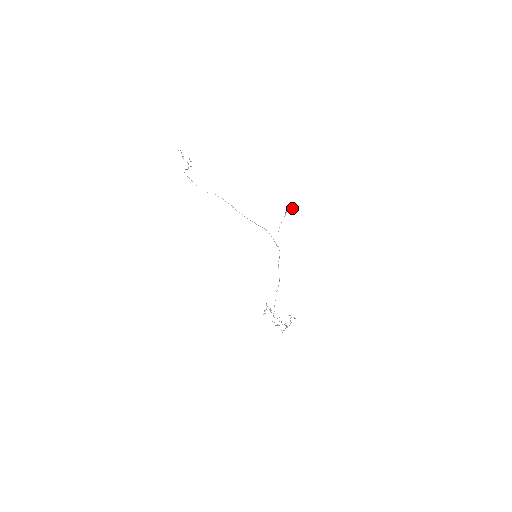
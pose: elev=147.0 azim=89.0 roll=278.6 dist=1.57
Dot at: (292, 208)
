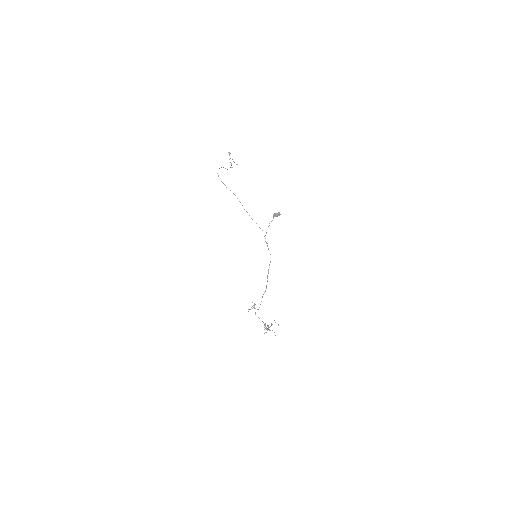
Dot at: (278, 215)
